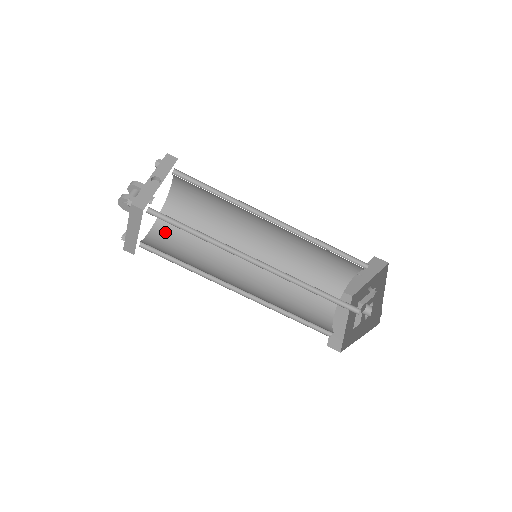
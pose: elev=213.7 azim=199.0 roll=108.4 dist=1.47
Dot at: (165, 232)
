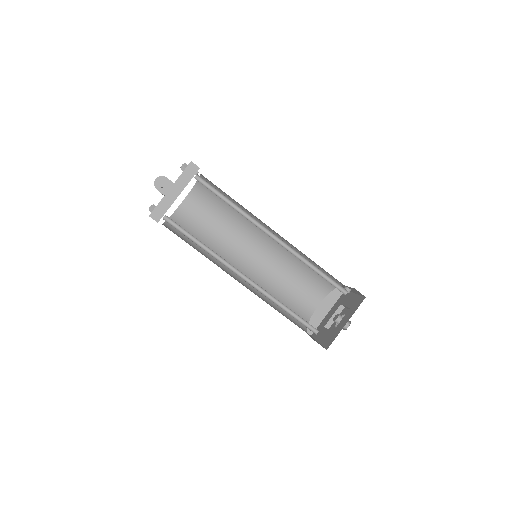
Dot at: (172, 231)
